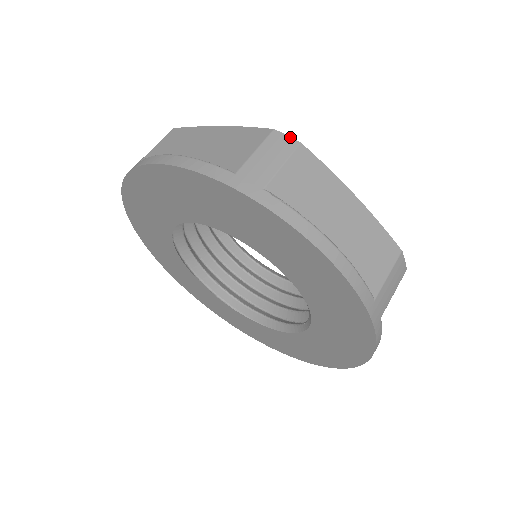
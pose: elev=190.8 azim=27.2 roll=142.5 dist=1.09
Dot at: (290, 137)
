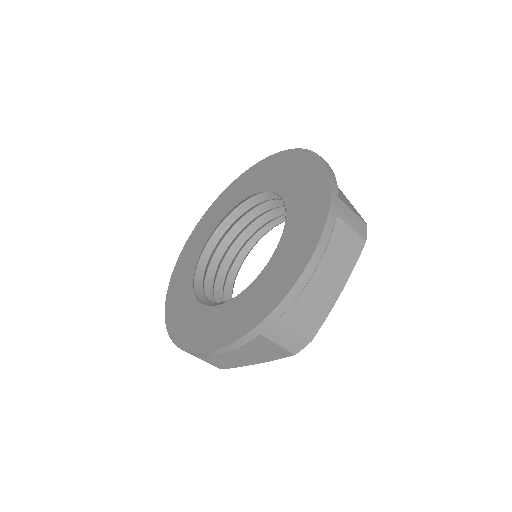
Dot at: occluded
